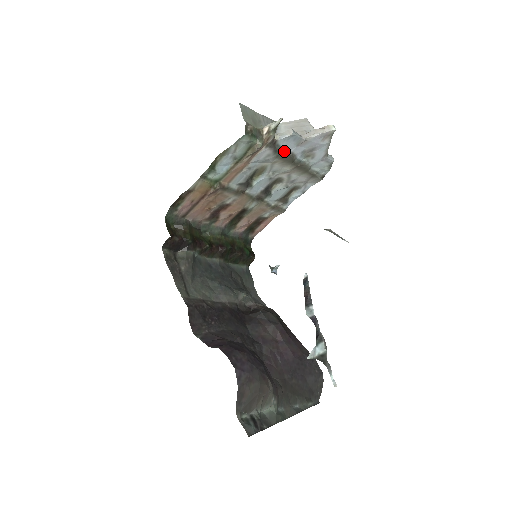
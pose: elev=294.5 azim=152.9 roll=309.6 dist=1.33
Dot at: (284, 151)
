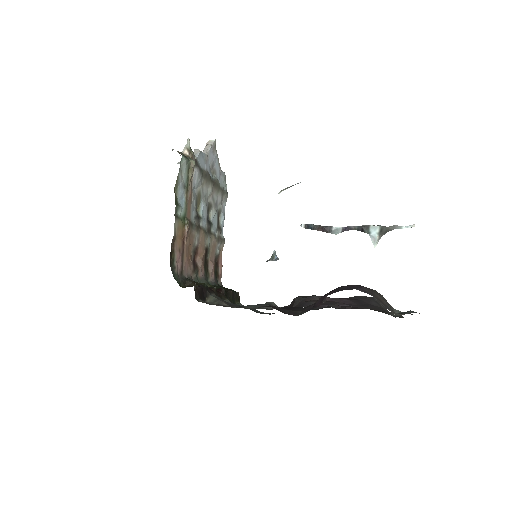
Dot at: (203, 170)
